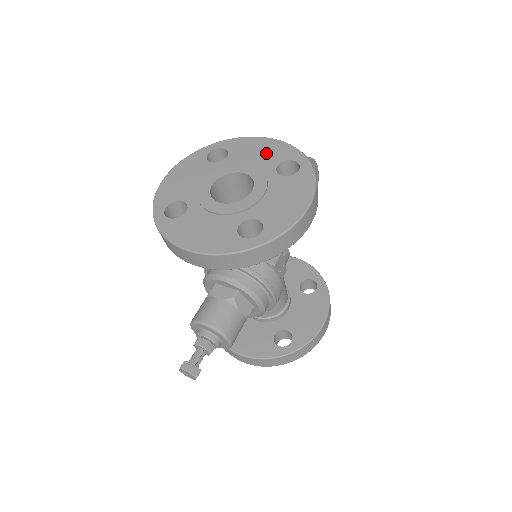
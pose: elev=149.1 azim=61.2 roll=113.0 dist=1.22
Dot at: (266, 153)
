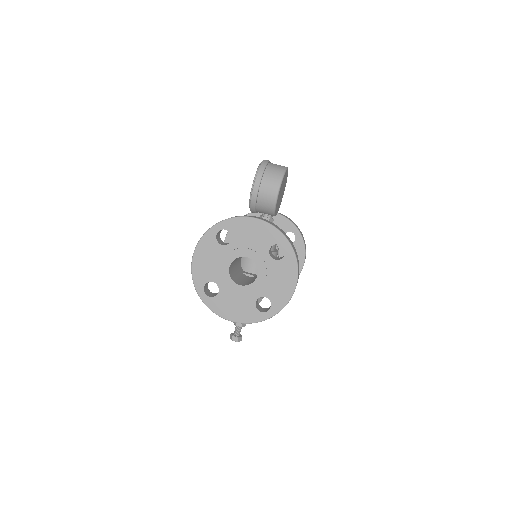
Dot at: (259, 236)
